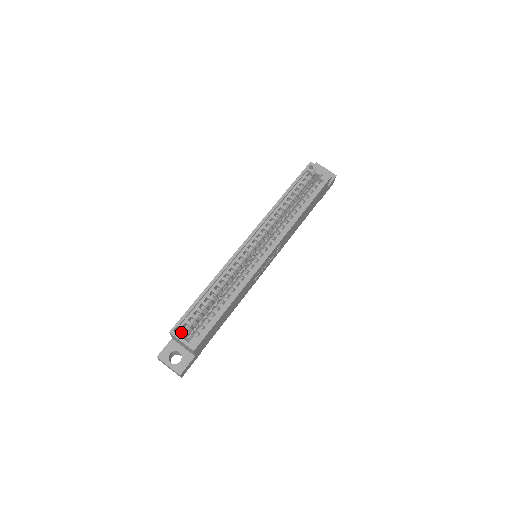
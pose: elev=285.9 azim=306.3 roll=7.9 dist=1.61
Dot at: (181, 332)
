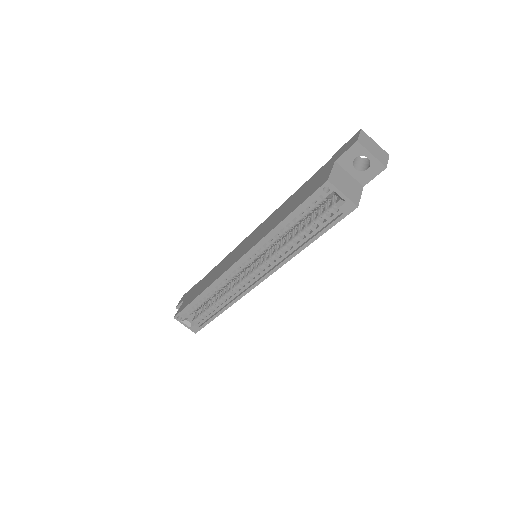
Dot at: (183, 320)
